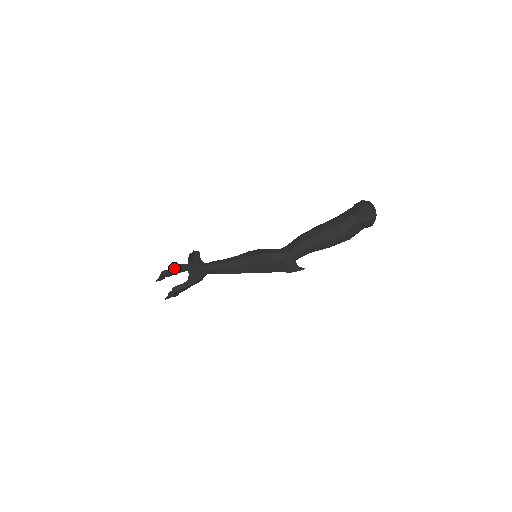
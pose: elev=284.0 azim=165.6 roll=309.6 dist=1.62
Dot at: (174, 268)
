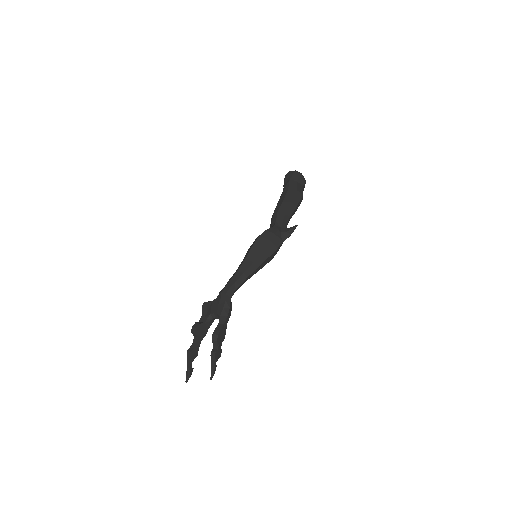
Dot at: (198, 324)
